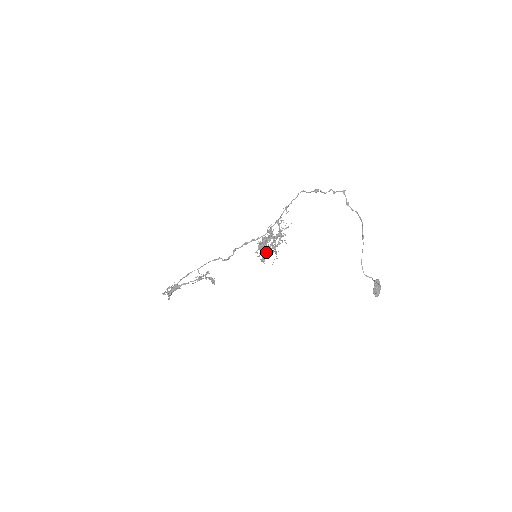
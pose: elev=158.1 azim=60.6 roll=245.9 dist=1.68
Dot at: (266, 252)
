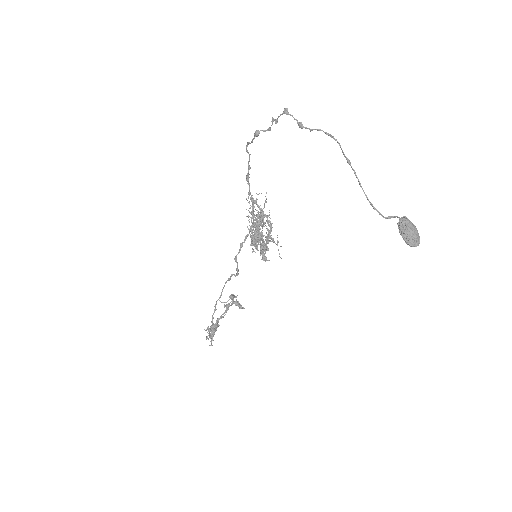
Dot at: (260, 247)
